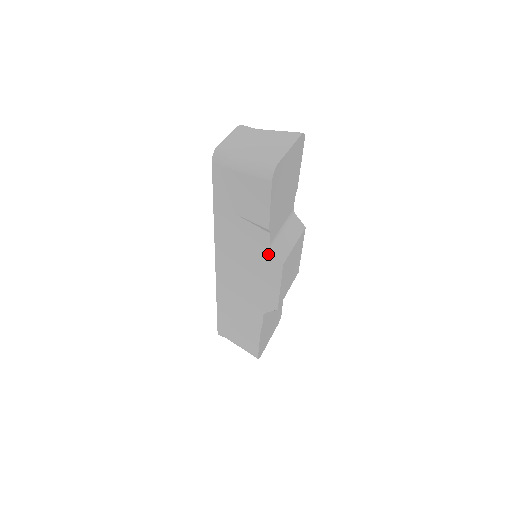
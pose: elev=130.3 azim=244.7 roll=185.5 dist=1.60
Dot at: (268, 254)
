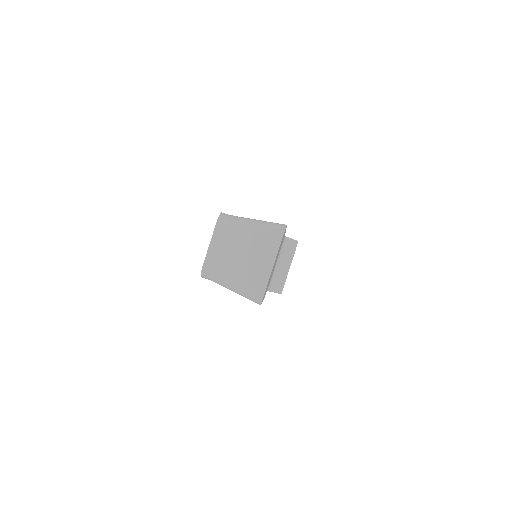
Dot at: occluded
